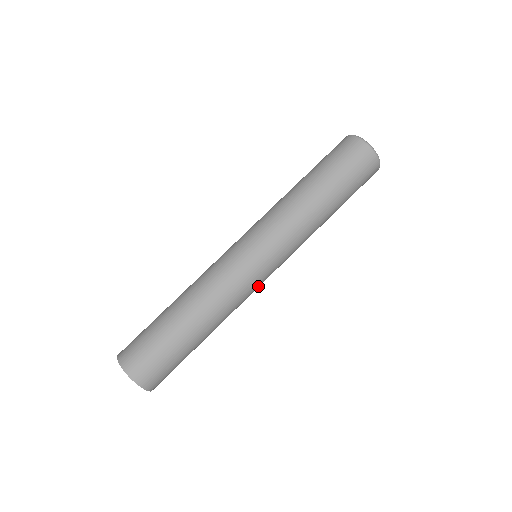
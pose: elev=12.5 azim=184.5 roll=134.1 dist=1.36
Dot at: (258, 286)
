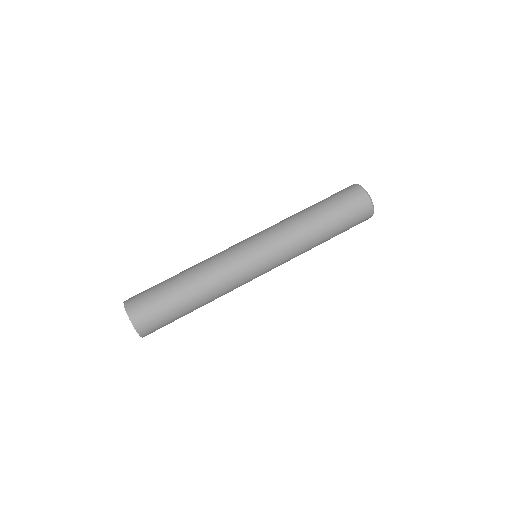
Dot at: (249, 274)
